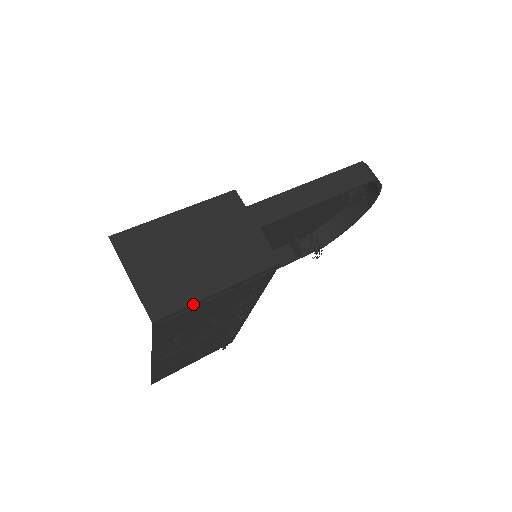
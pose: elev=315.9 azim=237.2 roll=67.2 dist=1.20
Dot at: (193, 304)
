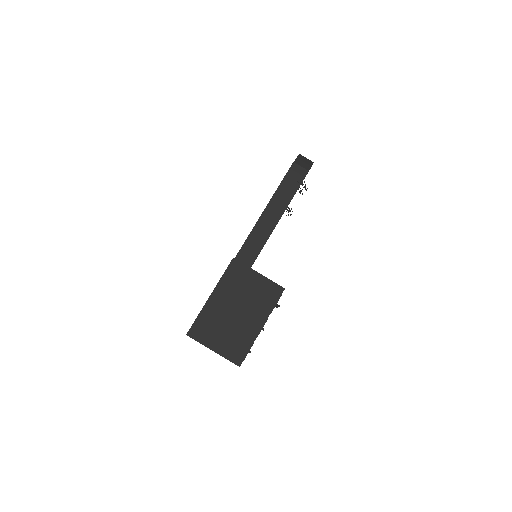
Dot at: (253, 343)
